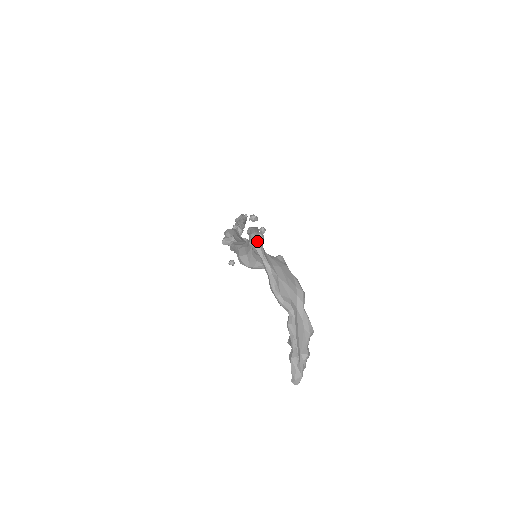
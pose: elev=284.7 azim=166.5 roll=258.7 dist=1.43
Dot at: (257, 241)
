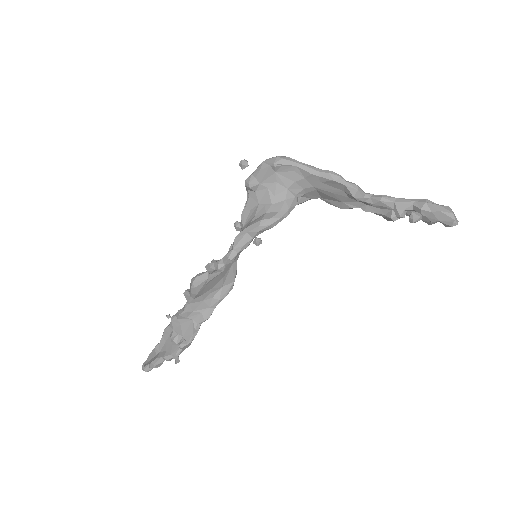
Dot at: (278, 156)
